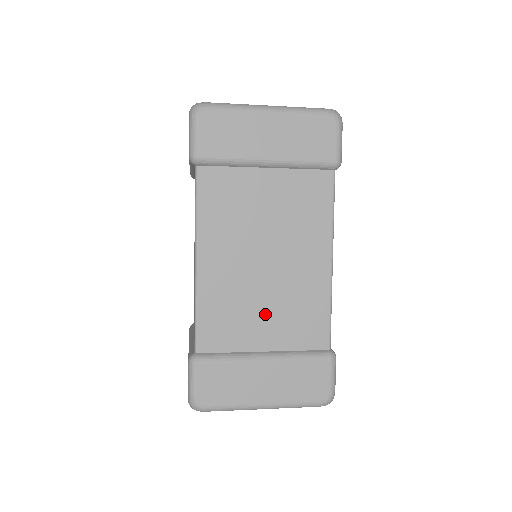
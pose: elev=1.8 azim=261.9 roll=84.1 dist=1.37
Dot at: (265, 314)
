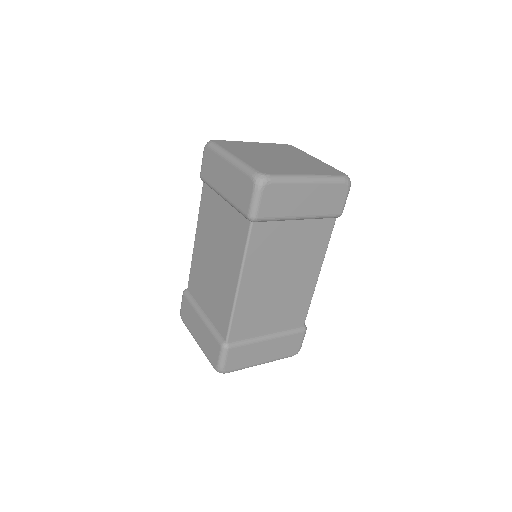
Dot at: (273, 312)
